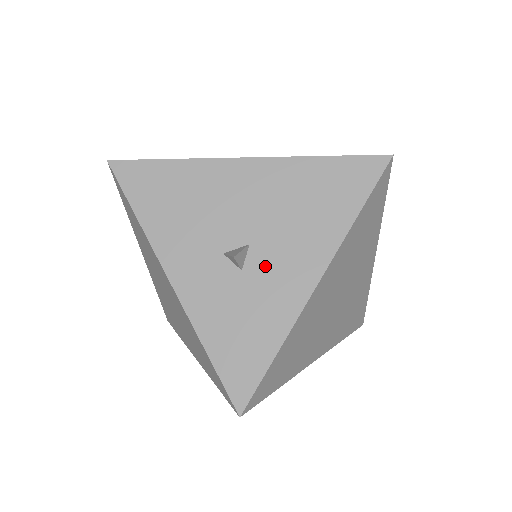
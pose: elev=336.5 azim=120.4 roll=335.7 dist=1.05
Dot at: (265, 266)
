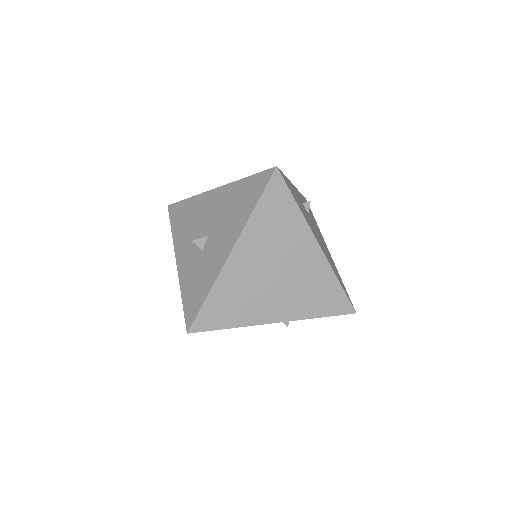
Dot at: (212, 246)
